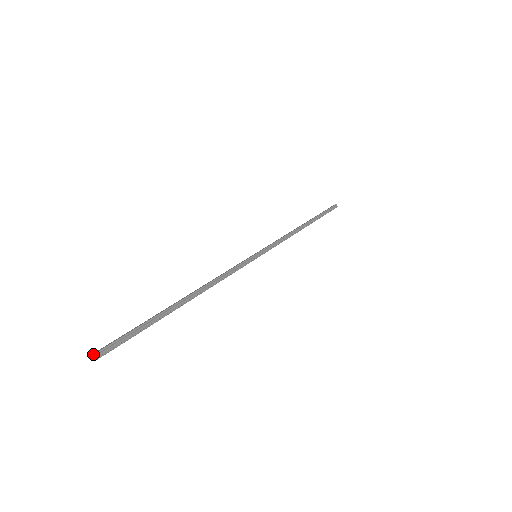
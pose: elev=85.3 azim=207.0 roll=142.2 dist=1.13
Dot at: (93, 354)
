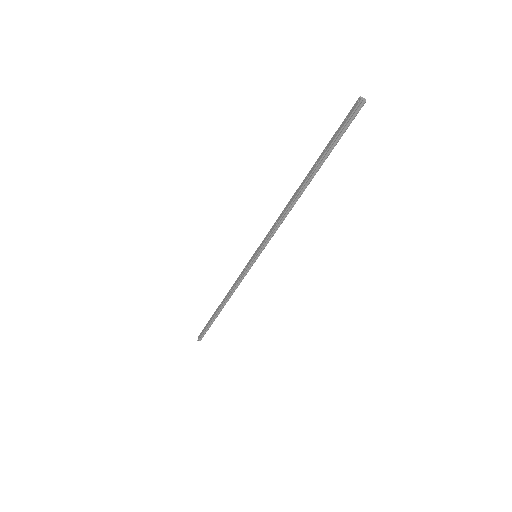
Dot at: (197, 340)
